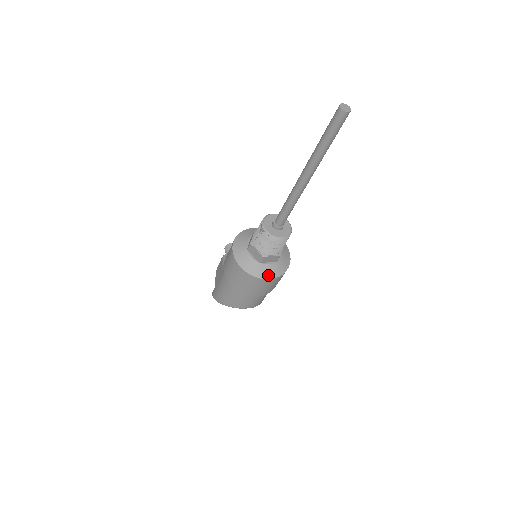
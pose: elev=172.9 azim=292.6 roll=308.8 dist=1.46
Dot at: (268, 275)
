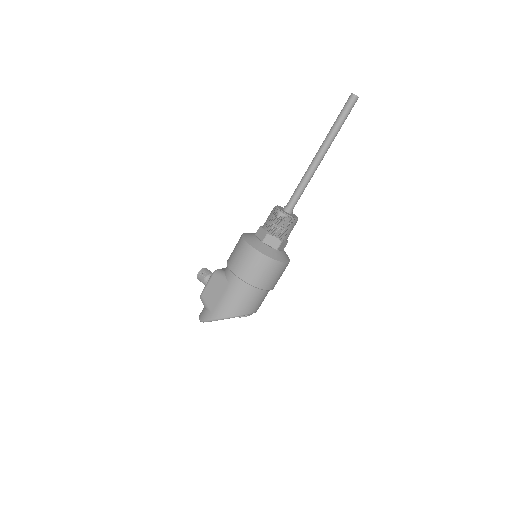
Dot at: (285, 260)
